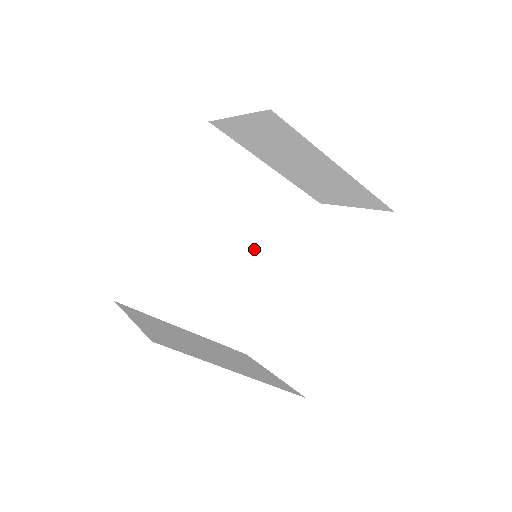
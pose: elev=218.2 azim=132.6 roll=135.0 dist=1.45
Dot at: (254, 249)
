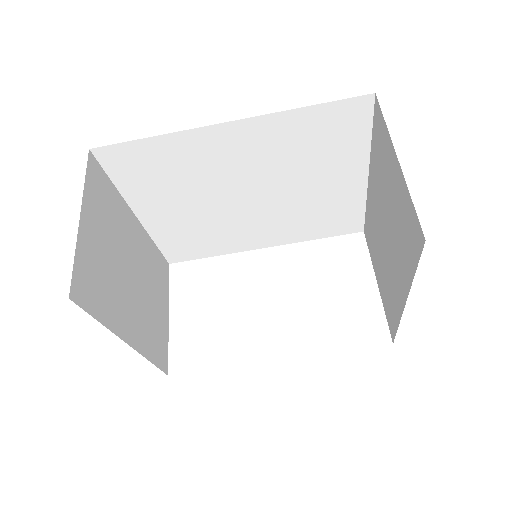
Dot at: (268, 215)
